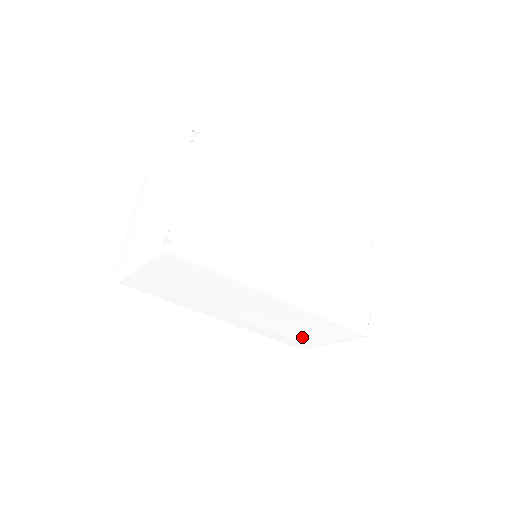
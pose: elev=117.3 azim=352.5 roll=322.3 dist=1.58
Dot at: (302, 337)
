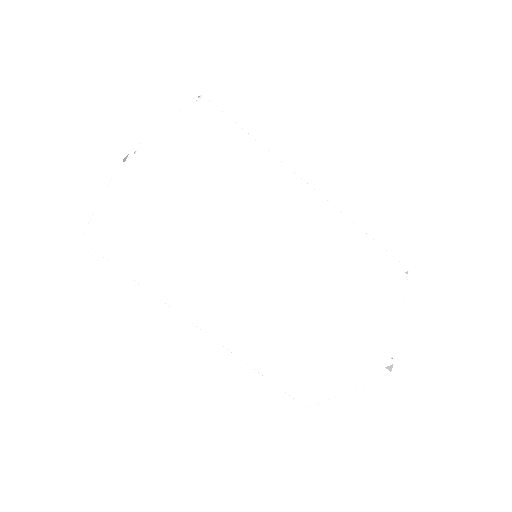
Dot at: (302, 373)
